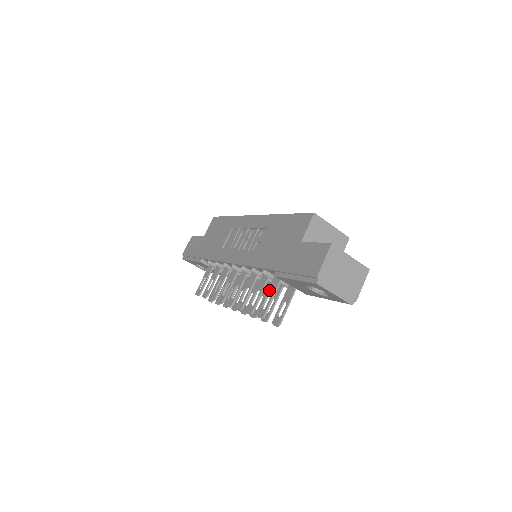
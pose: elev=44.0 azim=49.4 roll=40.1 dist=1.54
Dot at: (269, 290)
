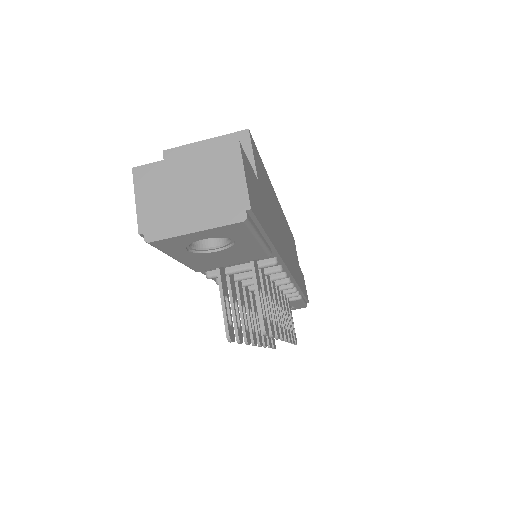
Dot at: occluded
